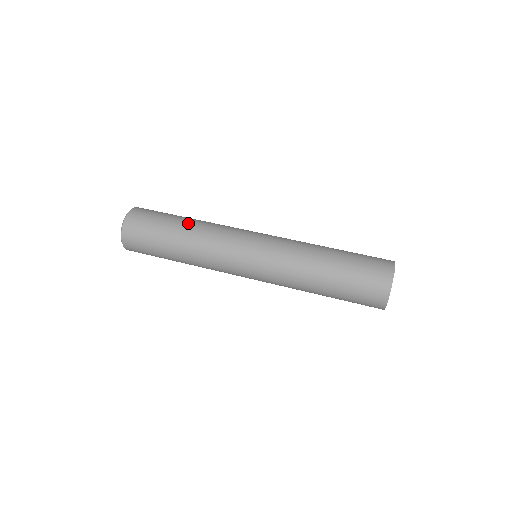
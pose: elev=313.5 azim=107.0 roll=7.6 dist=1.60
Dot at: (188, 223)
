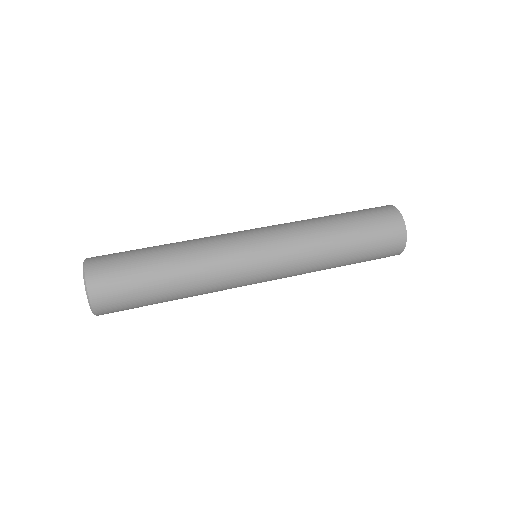
Dot at: occluded
